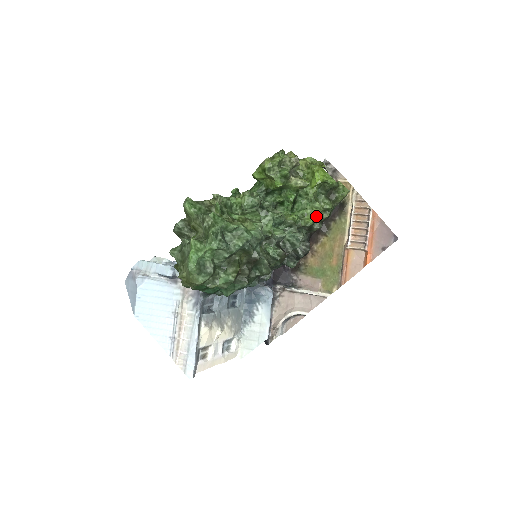
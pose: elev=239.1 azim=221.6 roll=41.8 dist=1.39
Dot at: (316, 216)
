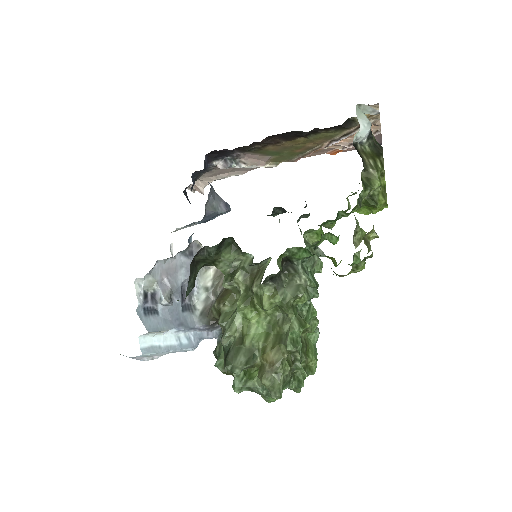
Dot at: occluded
